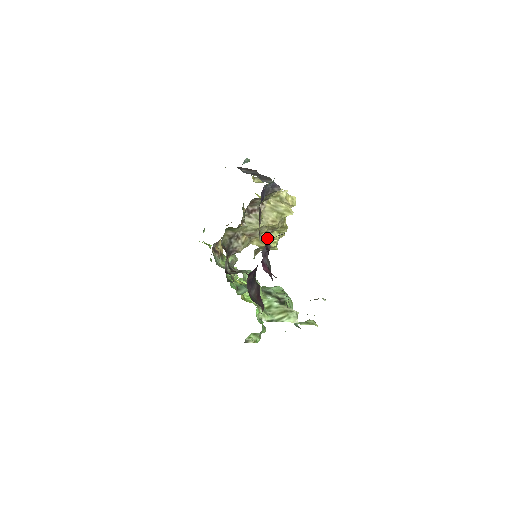
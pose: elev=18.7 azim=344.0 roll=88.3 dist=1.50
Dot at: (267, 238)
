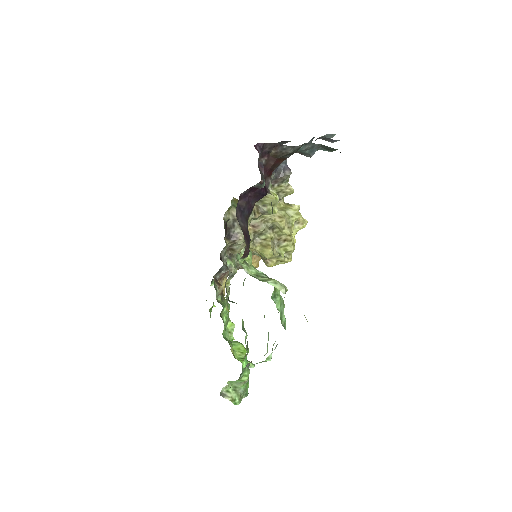
Dot at: (271, 244)
